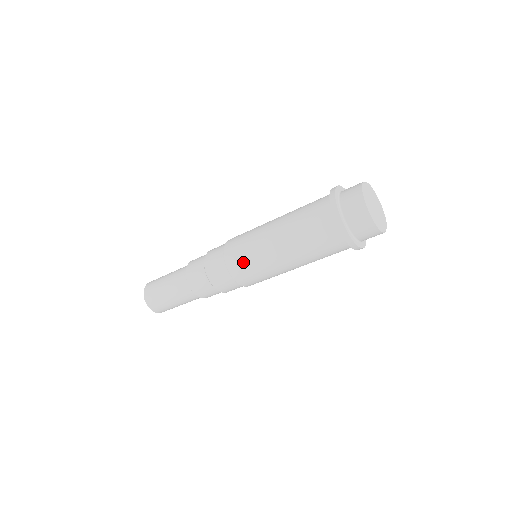
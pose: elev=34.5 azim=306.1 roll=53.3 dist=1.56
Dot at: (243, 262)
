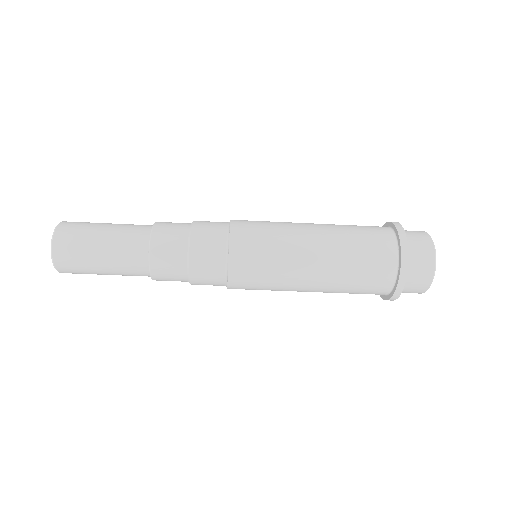
Dot at: (257, 224)
